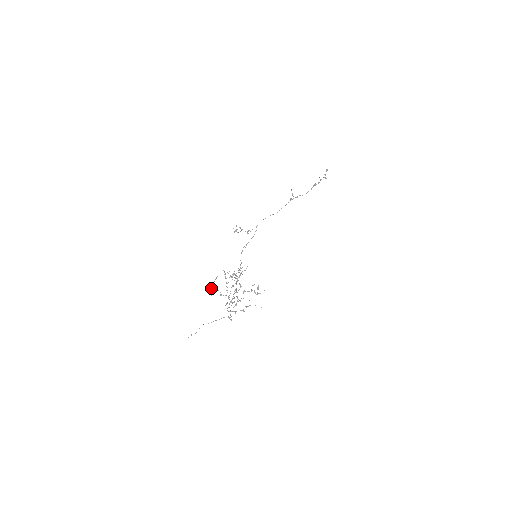
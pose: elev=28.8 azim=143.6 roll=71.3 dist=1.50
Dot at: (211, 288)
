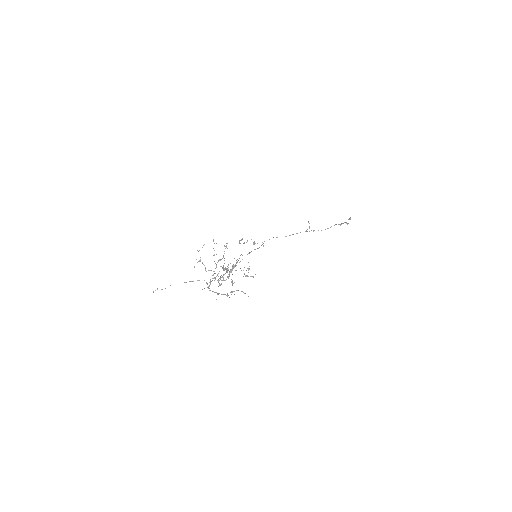
Dot at: (196, 259)
